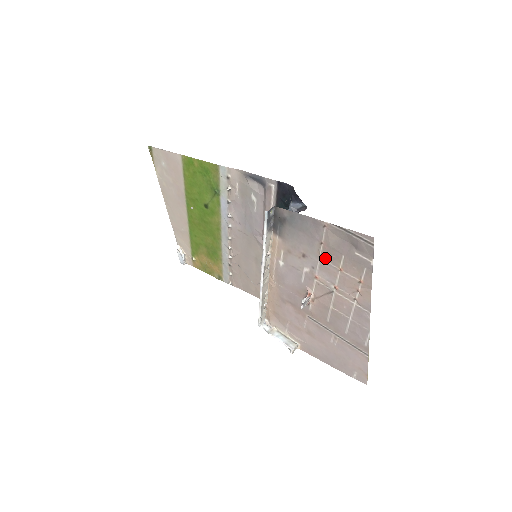
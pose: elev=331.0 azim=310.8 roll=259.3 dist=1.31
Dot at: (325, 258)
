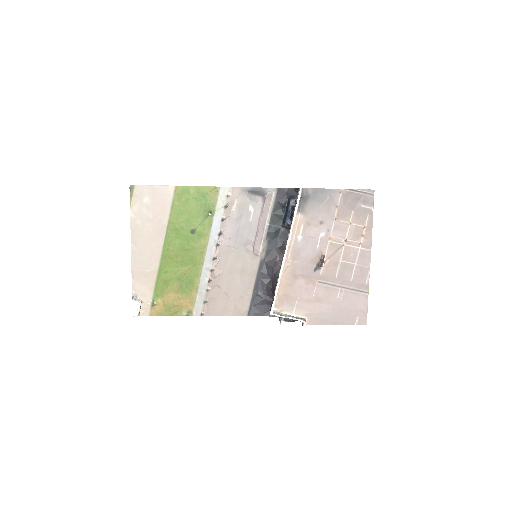
Dot at: (339, 218)
